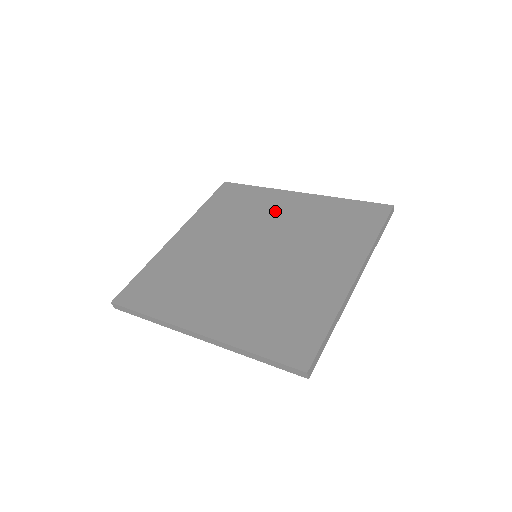
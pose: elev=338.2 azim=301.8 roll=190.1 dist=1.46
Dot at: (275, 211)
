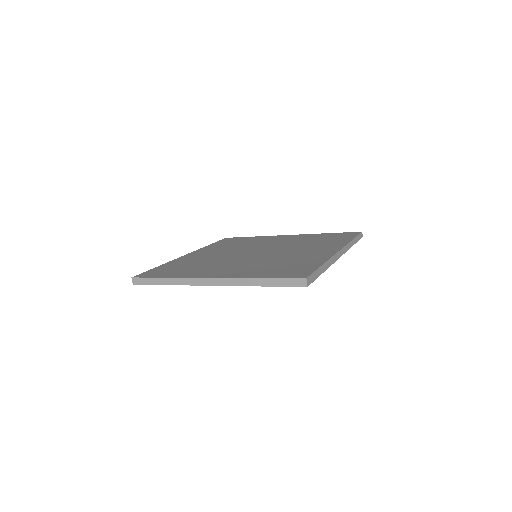
Dot at: (269, 241)
